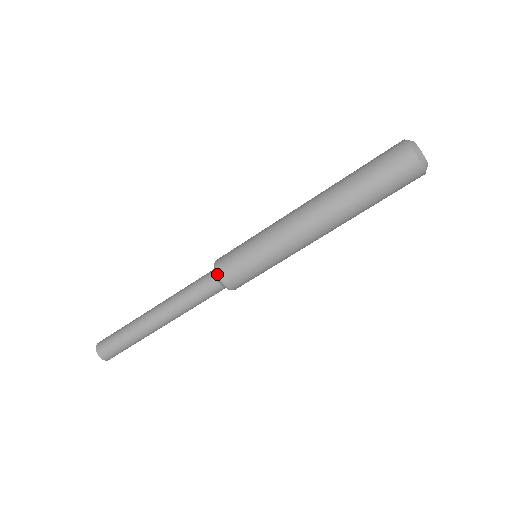
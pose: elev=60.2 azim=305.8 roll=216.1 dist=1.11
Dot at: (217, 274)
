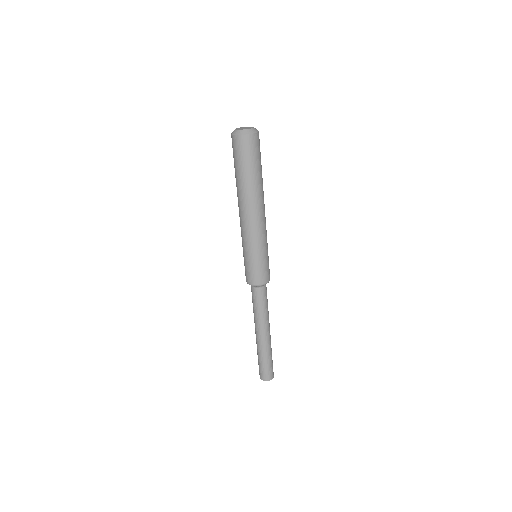
Dot at: occluded
